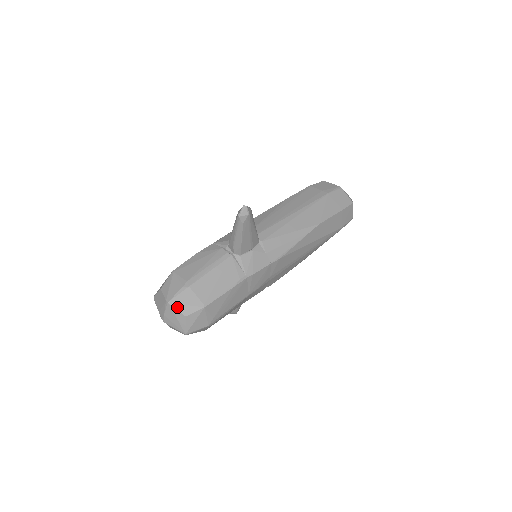
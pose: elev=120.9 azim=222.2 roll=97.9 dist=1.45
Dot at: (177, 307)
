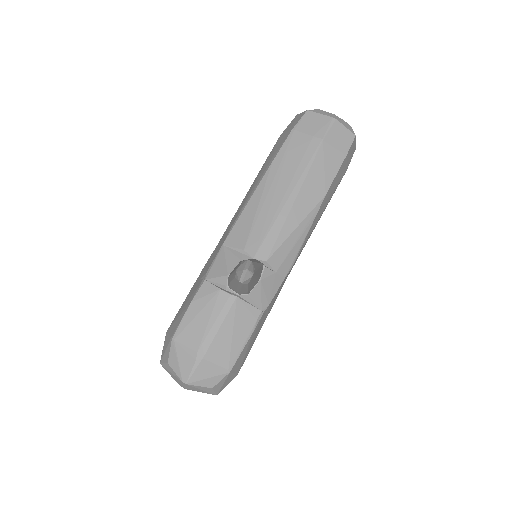
Dot at: (198, 384)
